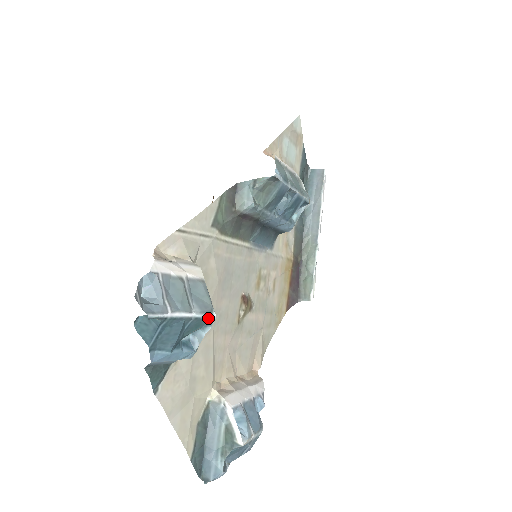
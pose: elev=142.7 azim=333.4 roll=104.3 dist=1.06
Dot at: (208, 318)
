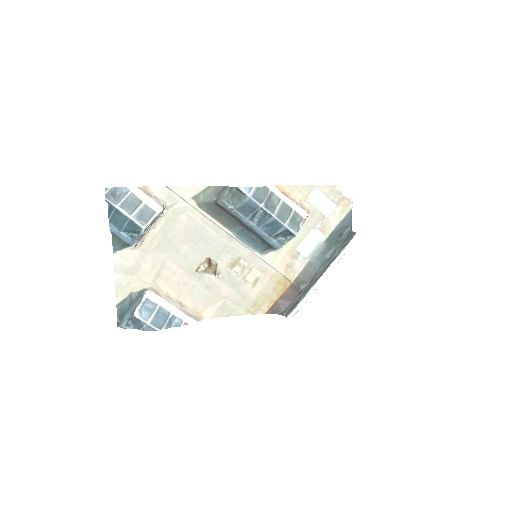
Dot at: (139, 226)
